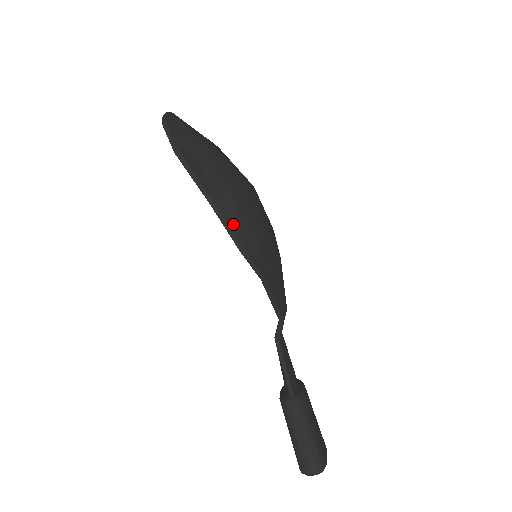
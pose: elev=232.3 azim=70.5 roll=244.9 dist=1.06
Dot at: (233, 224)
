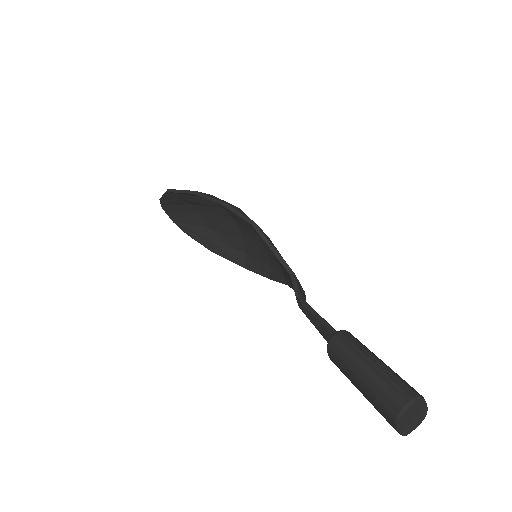
Dot at: (215, 198)
